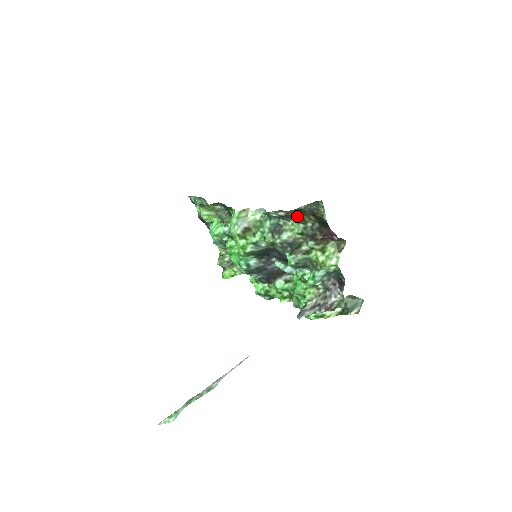
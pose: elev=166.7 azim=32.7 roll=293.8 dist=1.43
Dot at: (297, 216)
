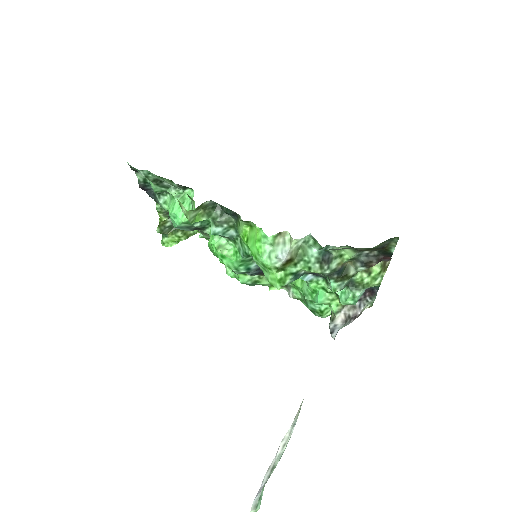
Dot at: (361, 249)
